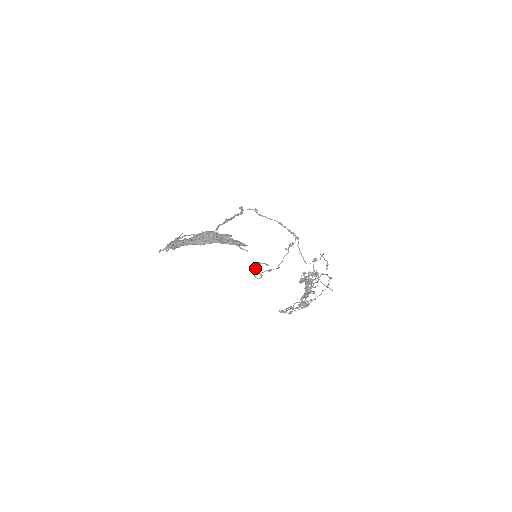
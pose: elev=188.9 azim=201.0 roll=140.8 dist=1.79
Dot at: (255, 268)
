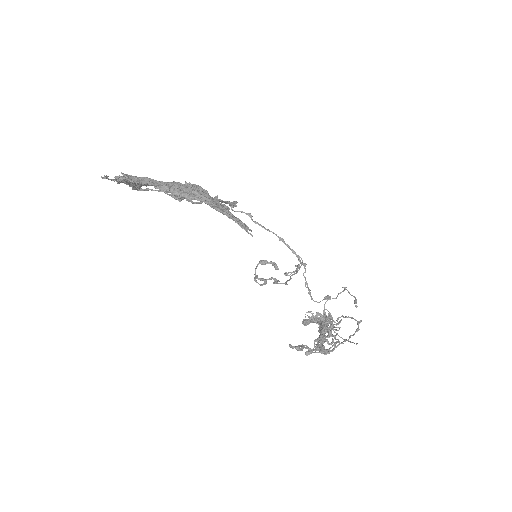
Dot at: (255, 270)
